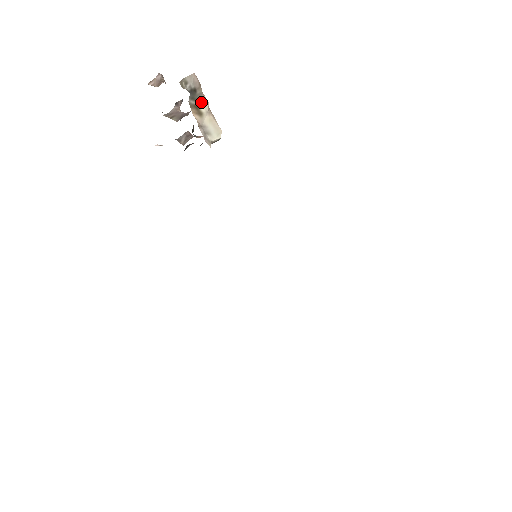
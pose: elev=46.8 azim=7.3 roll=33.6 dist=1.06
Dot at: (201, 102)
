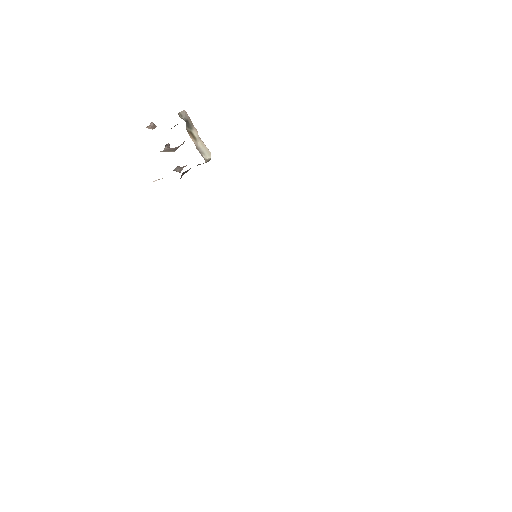
Dot at: (193, 130)
